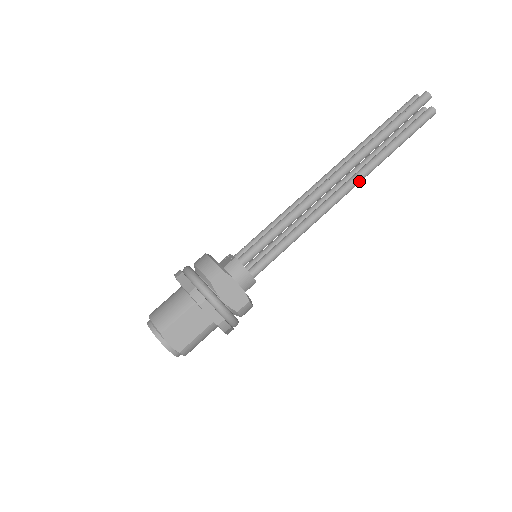
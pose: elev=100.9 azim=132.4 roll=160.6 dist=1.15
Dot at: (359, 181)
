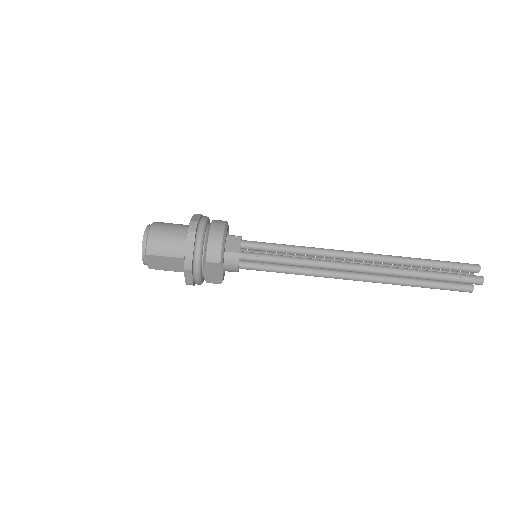
Dot at: occluded
